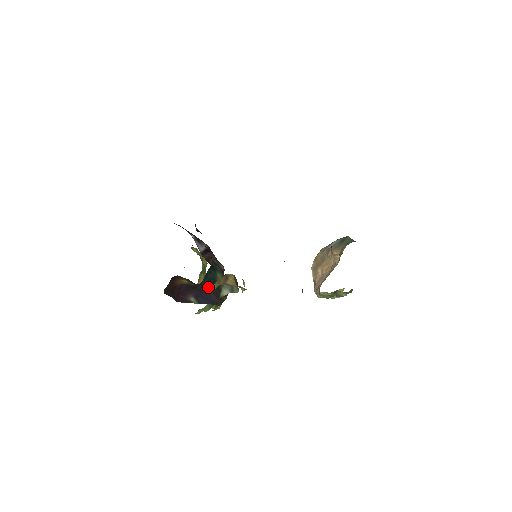
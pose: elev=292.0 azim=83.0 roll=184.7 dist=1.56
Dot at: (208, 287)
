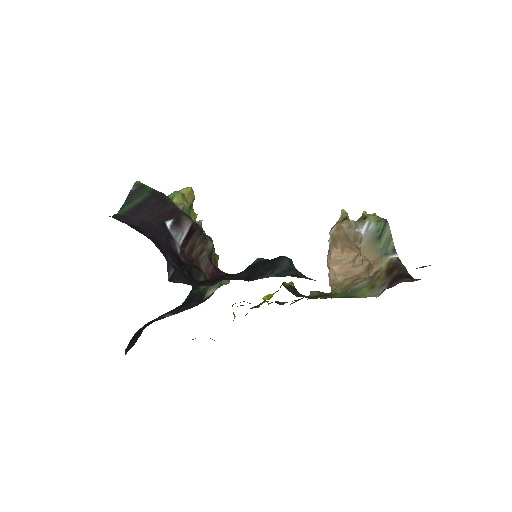
Dot at: (188, 302)
